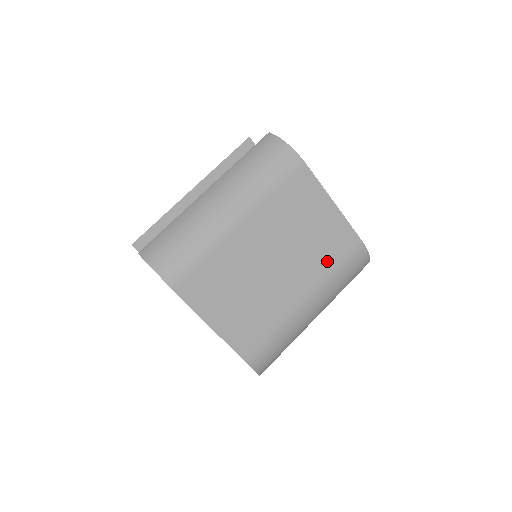
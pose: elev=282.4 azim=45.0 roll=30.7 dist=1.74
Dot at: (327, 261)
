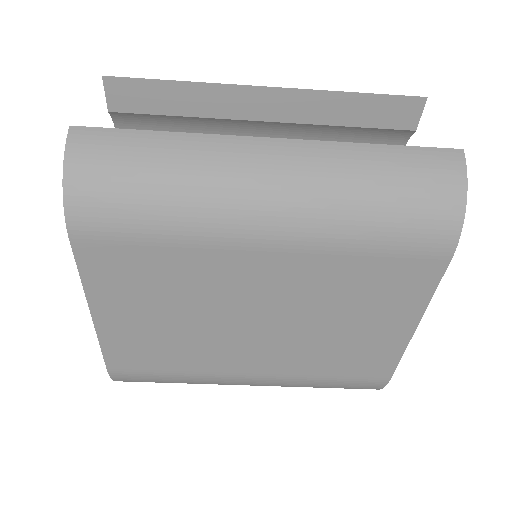
Dot at: (325, 366)
